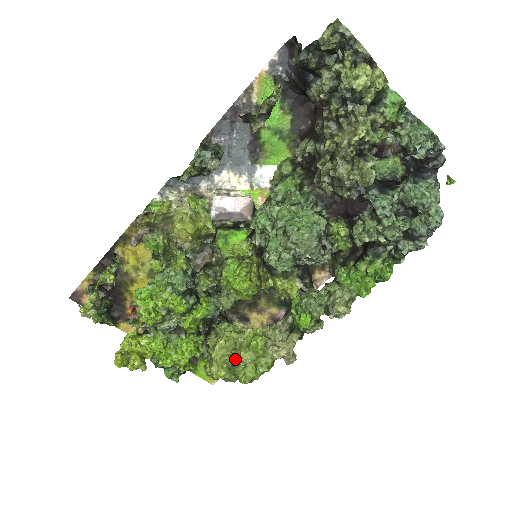
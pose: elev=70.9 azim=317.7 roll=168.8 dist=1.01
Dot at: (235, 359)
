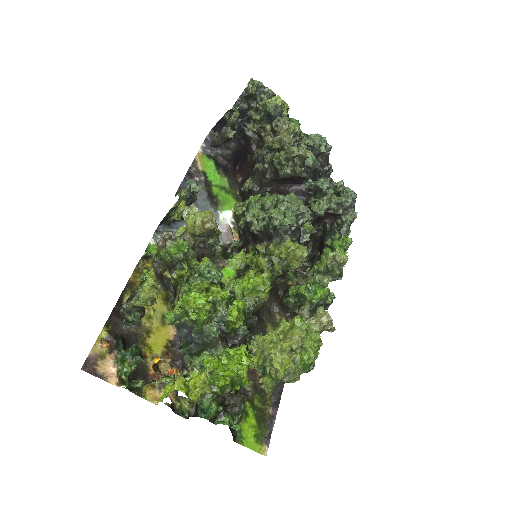
Dot at: (289, 342)
